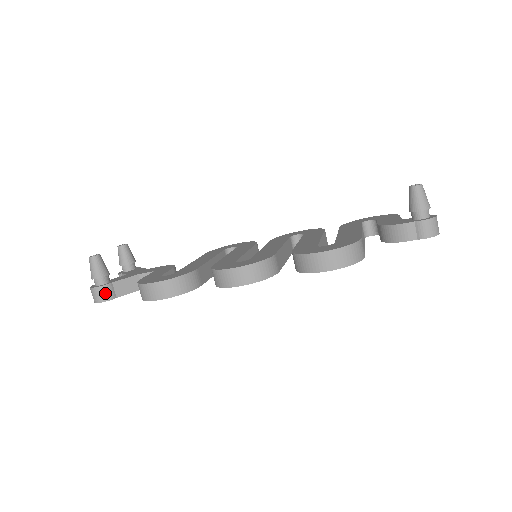
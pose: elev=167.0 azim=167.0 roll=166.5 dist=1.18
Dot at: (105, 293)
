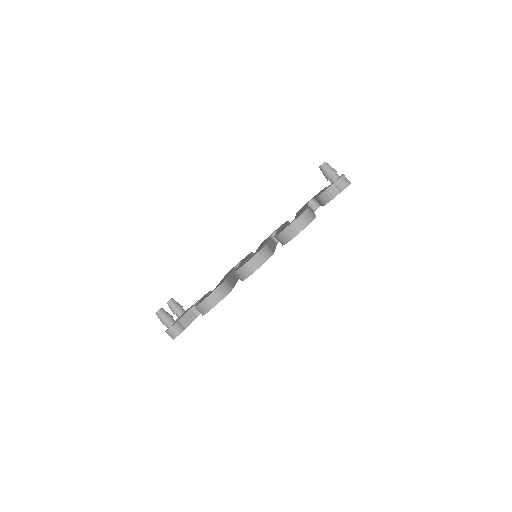
Dot at: (177, 329)
